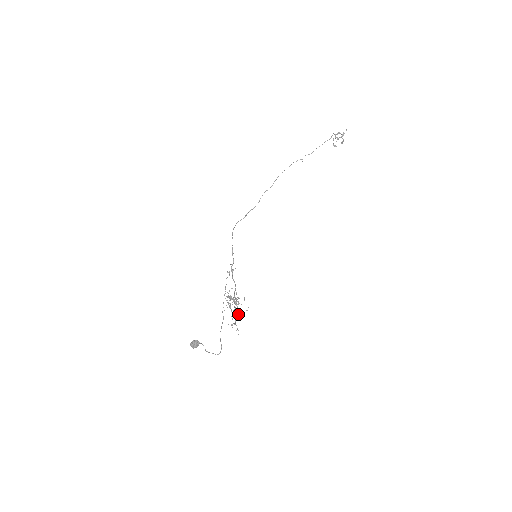
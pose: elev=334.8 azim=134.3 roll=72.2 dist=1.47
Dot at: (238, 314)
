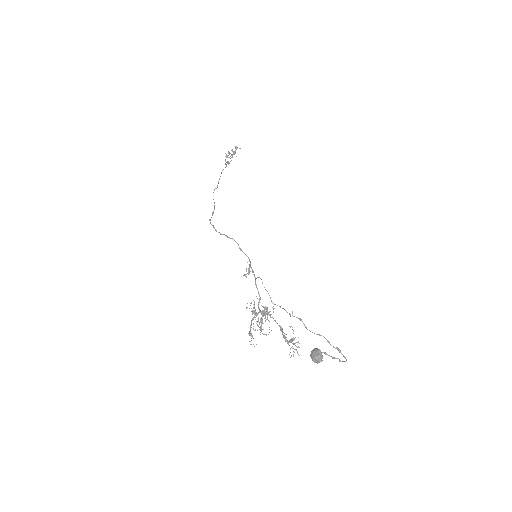
Dot at: (282, 329)
